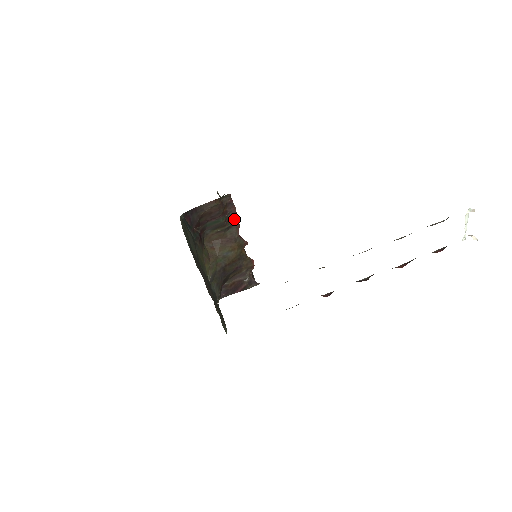
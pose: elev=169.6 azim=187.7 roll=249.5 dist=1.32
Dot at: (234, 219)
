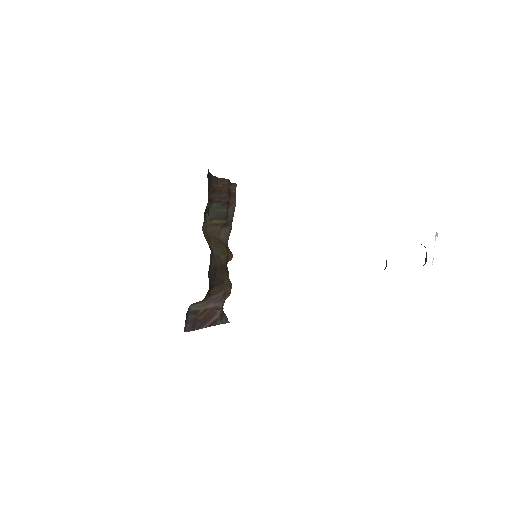
Dot at: (231, 218)
